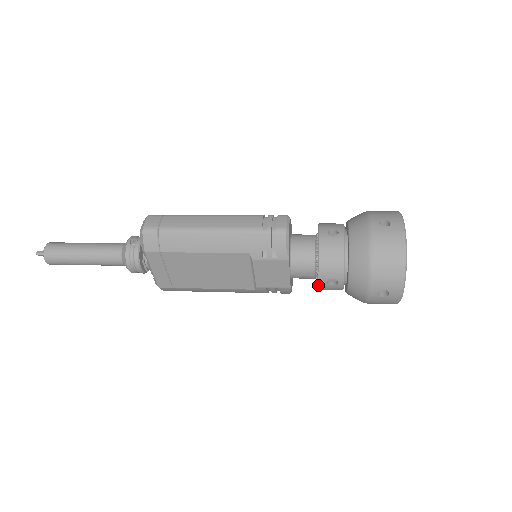
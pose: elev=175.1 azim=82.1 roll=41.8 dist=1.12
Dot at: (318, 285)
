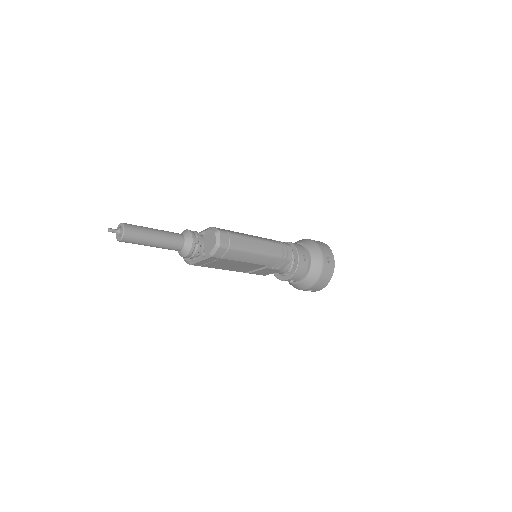
Dot at: (283, 280)
